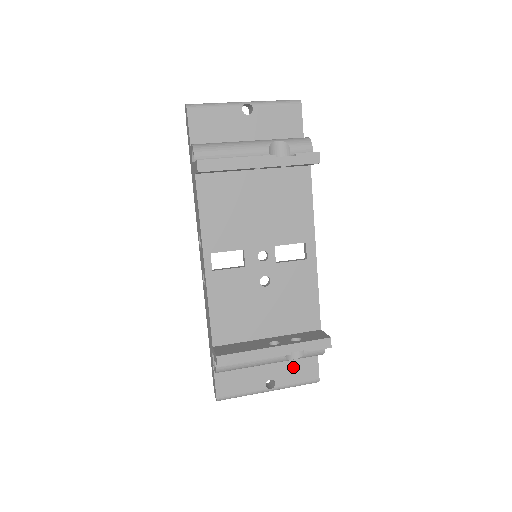
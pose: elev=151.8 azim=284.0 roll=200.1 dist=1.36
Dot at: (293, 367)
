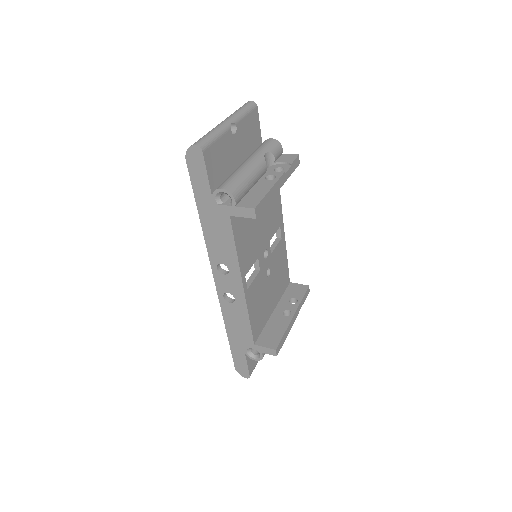
Dot at: occluded
